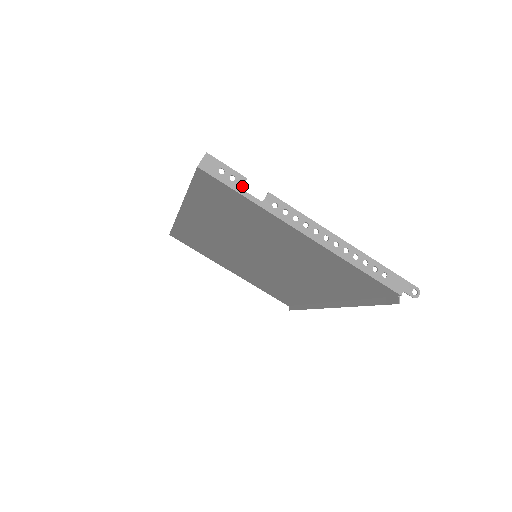
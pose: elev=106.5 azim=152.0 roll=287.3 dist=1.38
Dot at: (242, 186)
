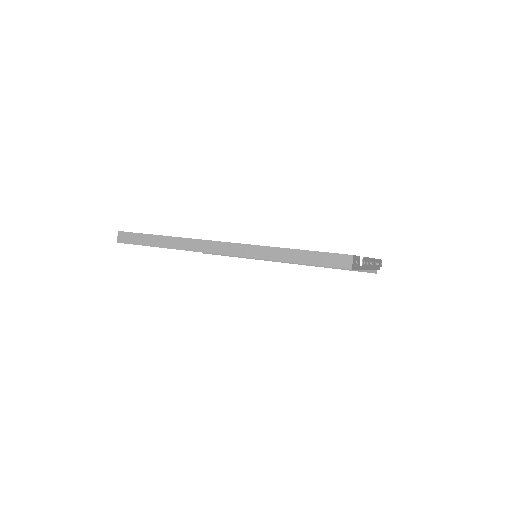
Dot at: (359, 264)
